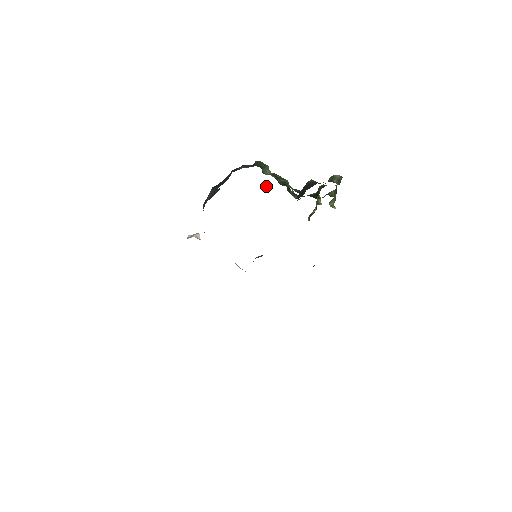
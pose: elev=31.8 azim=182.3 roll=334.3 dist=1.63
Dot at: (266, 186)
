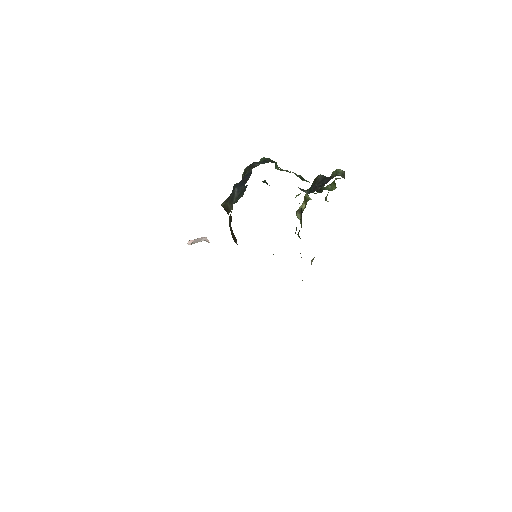
Dot at: (267, 183)
